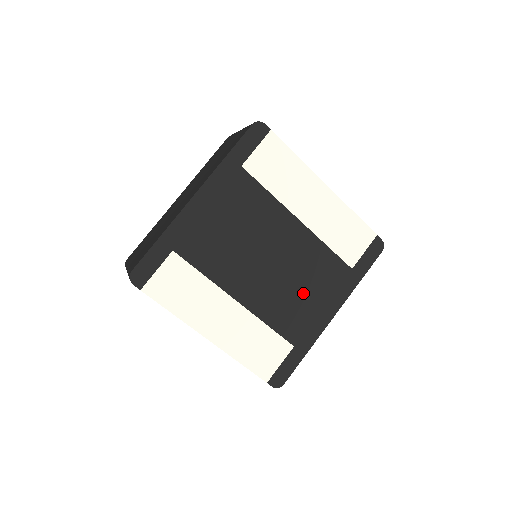
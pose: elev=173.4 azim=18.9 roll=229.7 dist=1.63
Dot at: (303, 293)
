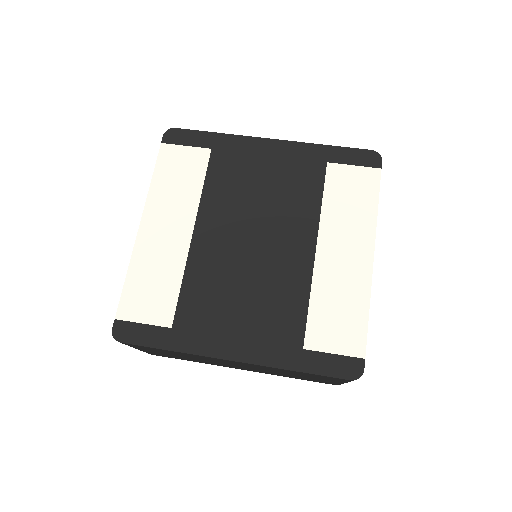
Dot at: (240, 301)
